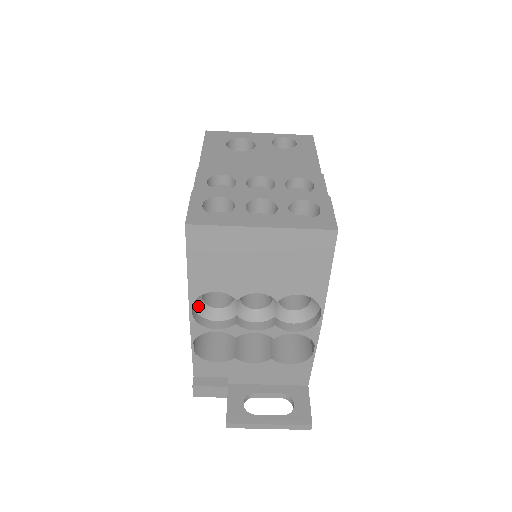
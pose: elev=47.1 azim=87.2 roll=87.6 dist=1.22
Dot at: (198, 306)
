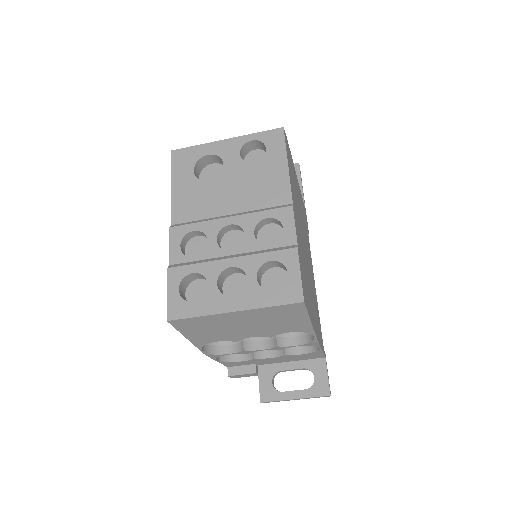
Dot at: occluded
